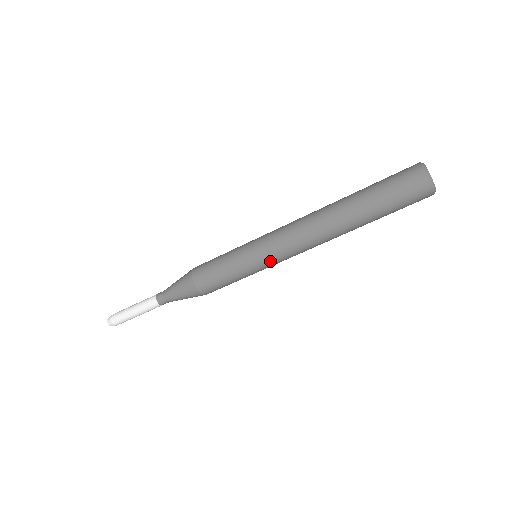
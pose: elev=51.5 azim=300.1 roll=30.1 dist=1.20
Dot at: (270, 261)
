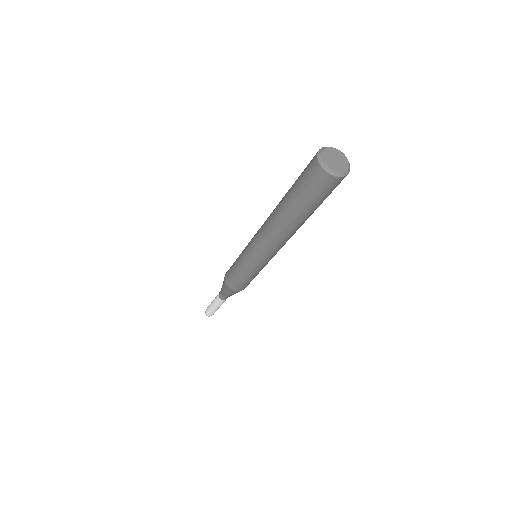
Dot at: (253, 258)
